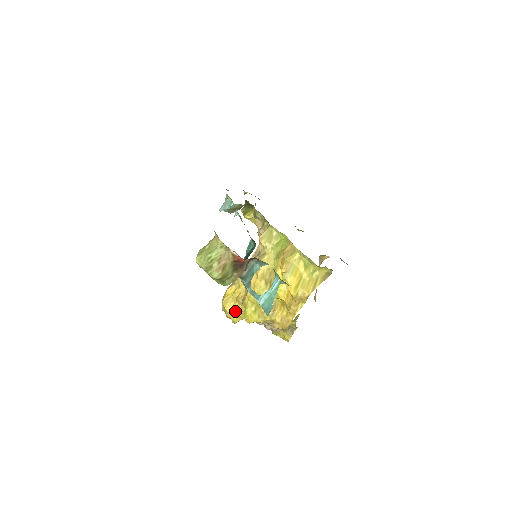
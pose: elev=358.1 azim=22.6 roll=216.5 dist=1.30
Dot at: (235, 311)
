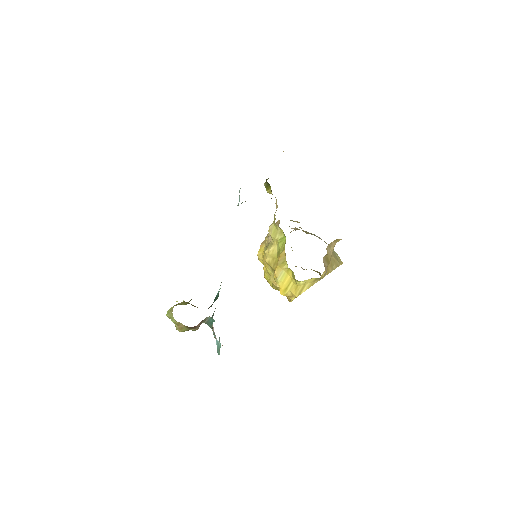
Dot at: occluded
